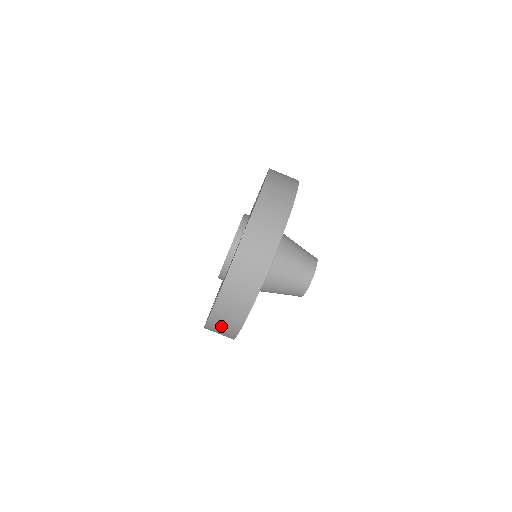
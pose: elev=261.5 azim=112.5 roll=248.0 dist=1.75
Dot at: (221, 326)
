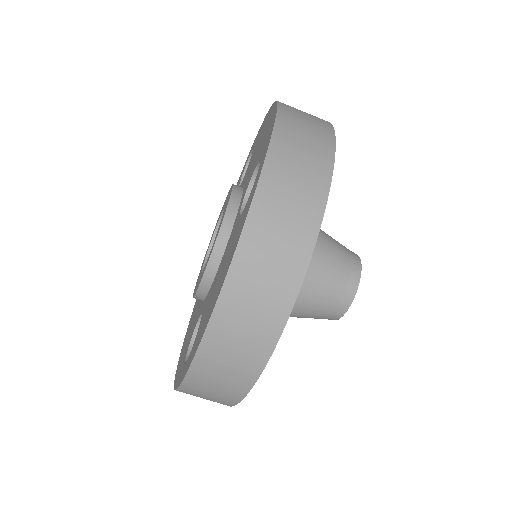
Dot at: occluded
